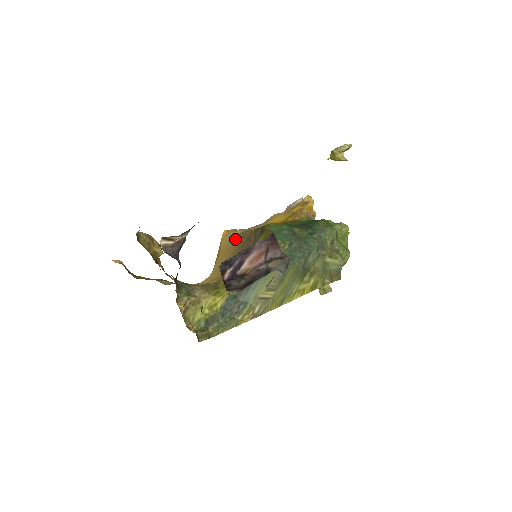
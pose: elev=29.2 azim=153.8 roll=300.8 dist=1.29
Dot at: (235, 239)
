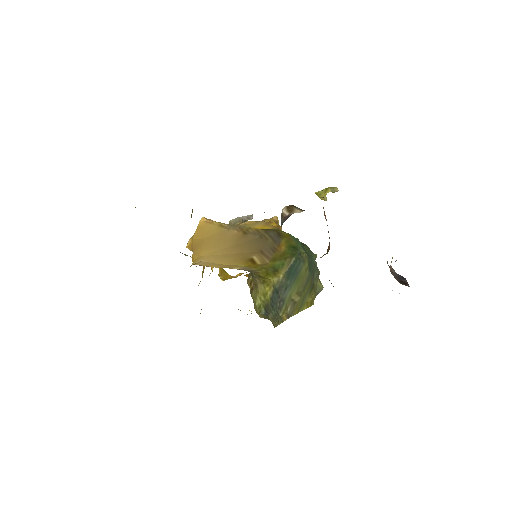
Dot at: (232, 231)
